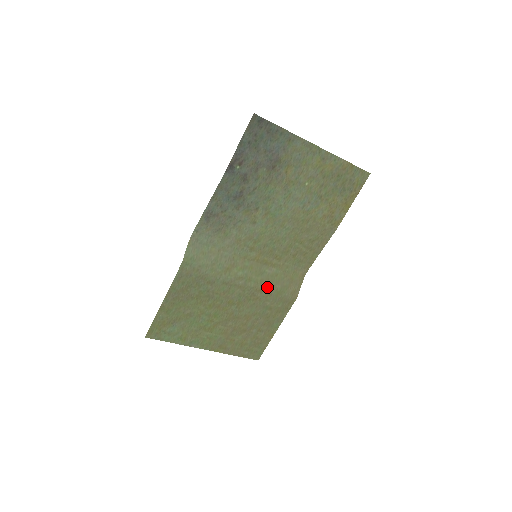
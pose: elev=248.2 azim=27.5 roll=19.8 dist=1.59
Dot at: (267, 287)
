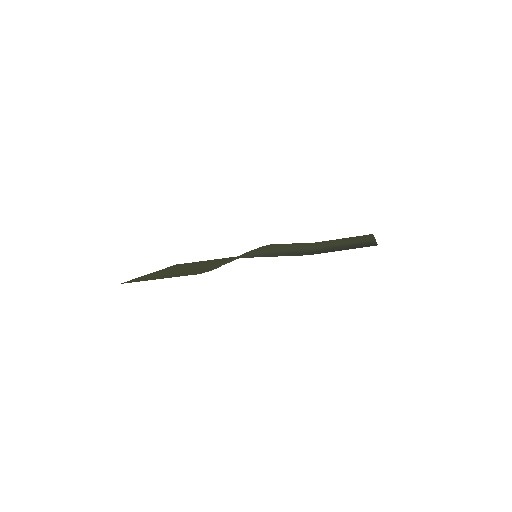
Dot at: (238, 258)
